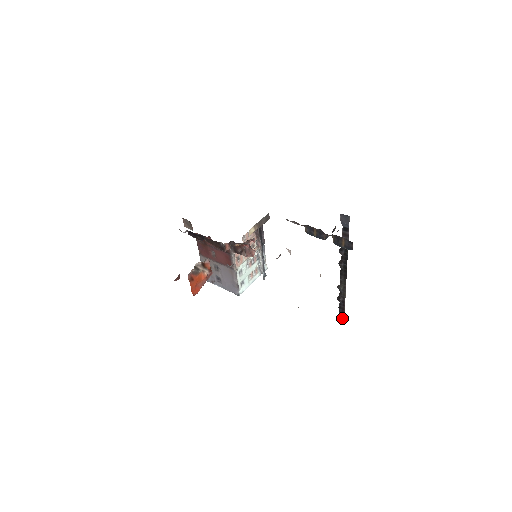
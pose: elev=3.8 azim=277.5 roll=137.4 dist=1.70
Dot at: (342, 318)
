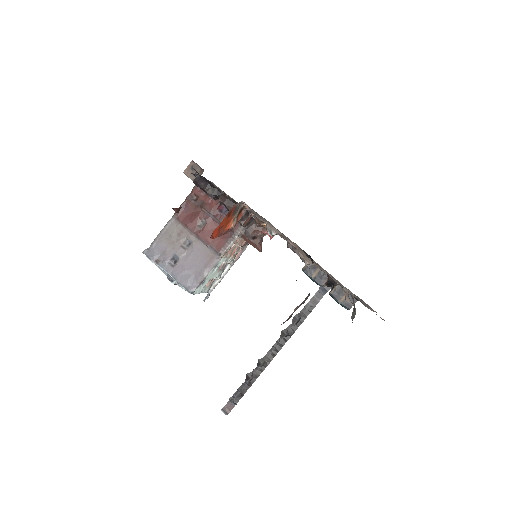
Dot at: (232, 404)
